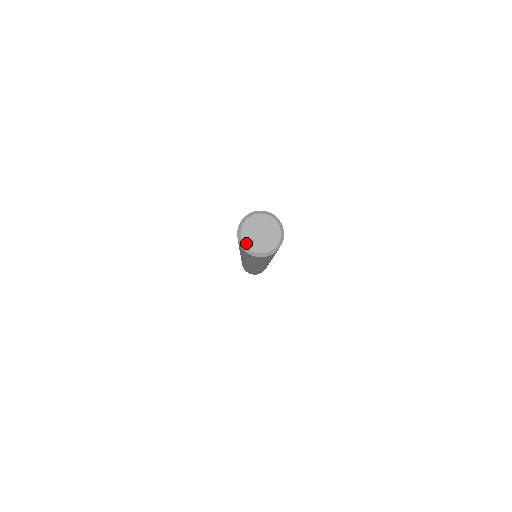
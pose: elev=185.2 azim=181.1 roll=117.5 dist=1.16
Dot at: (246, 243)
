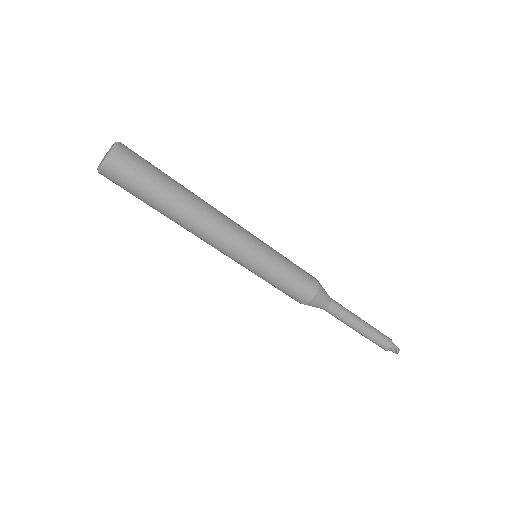
Dot at: (99, 166)
